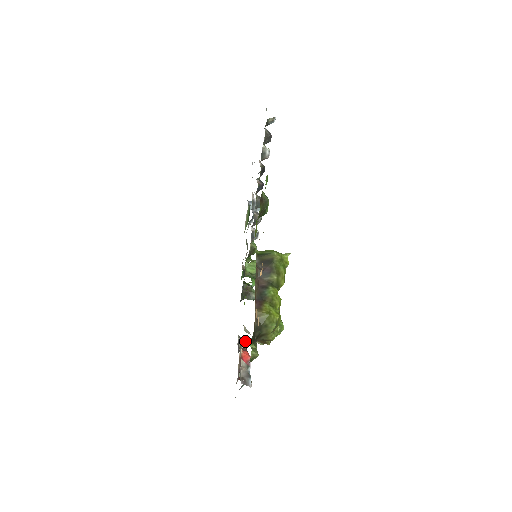
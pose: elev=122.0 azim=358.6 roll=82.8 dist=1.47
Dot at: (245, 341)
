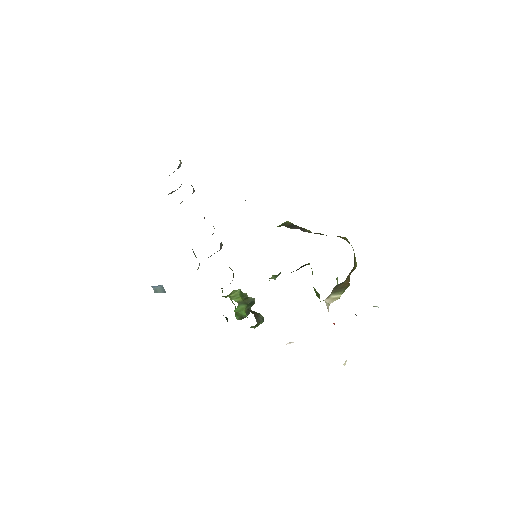
Dot at: (327, 305)
